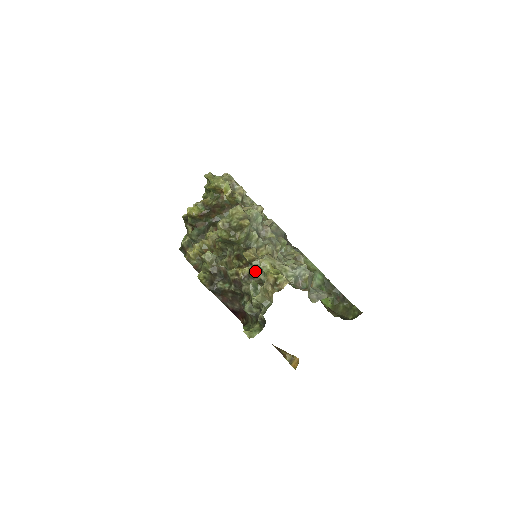
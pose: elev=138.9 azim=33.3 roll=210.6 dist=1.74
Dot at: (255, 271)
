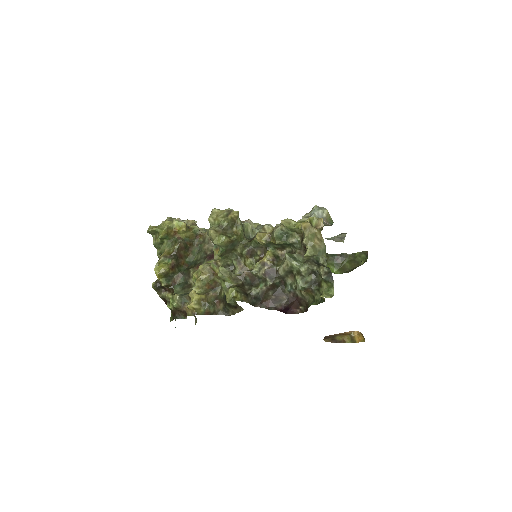
Dot at: (280, 243)
